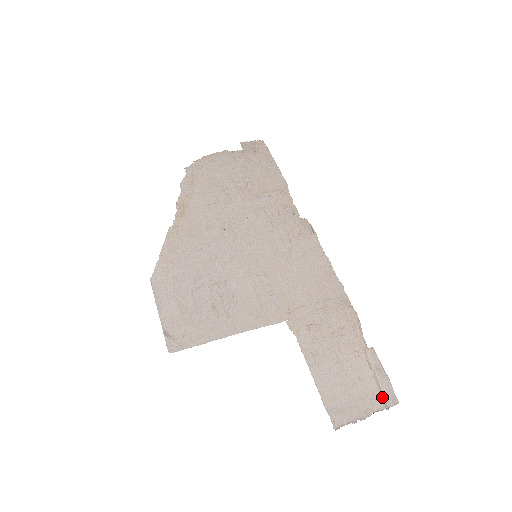
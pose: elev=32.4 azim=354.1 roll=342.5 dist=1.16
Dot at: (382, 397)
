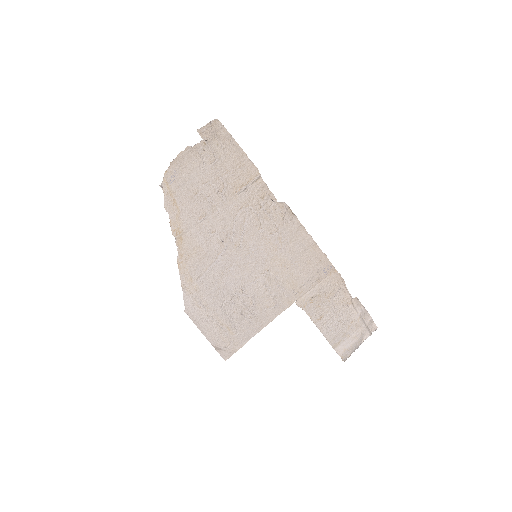
Dot at: (367, 328)
